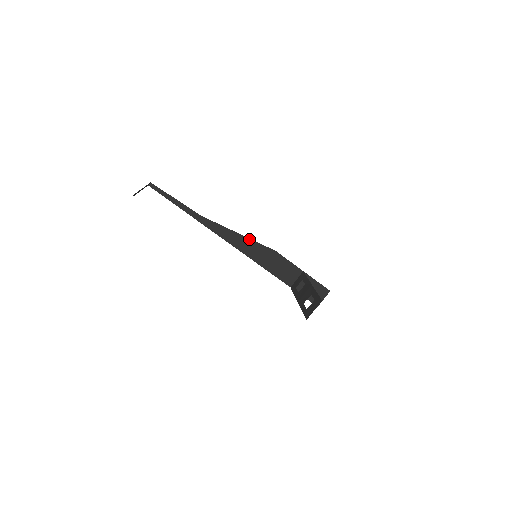
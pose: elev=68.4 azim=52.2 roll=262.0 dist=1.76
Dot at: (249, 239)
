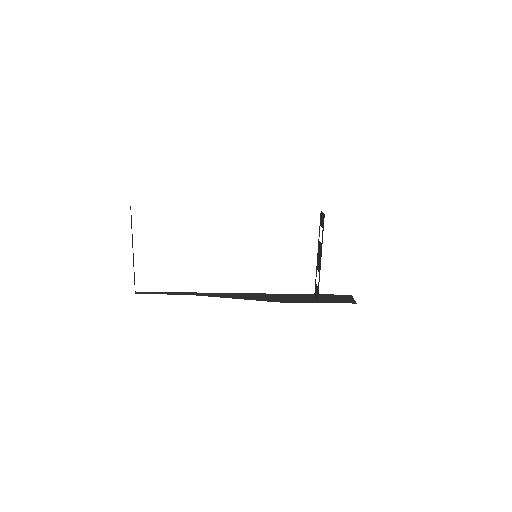
Dot at: occluded
